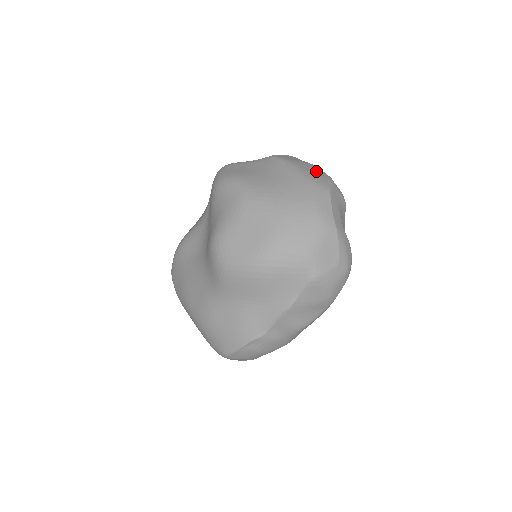
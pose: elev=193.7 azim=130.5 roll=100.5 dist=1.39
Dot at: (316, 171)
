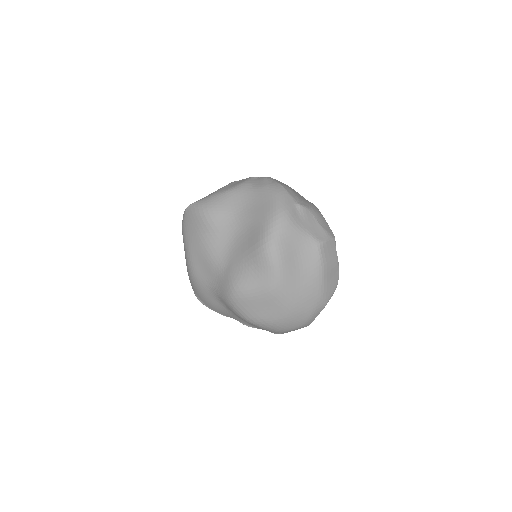
Dot at: (334, 276)
